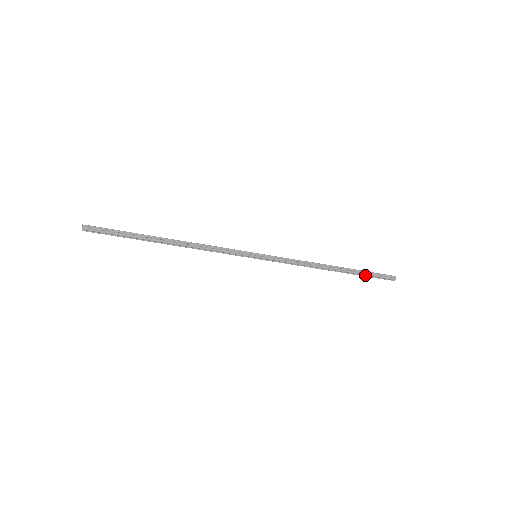
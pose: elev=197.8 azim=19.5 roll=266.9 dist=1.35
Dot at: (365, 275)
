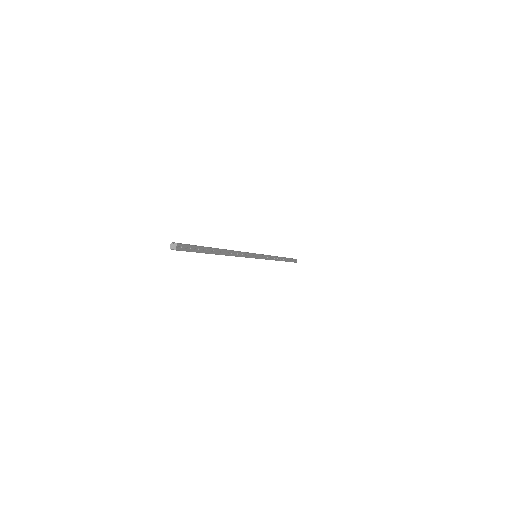
Dot at: occluded
